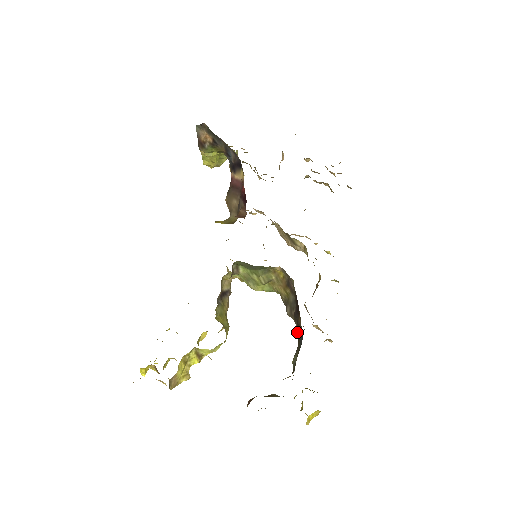
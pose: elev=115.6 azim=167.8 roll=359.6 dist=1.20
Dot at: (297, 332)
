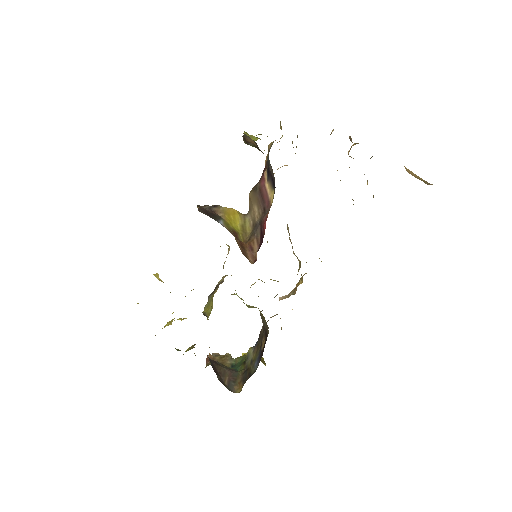
Dot at: (261, 333)
